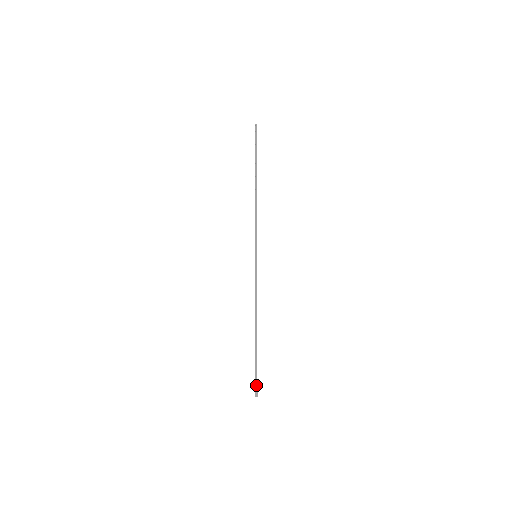
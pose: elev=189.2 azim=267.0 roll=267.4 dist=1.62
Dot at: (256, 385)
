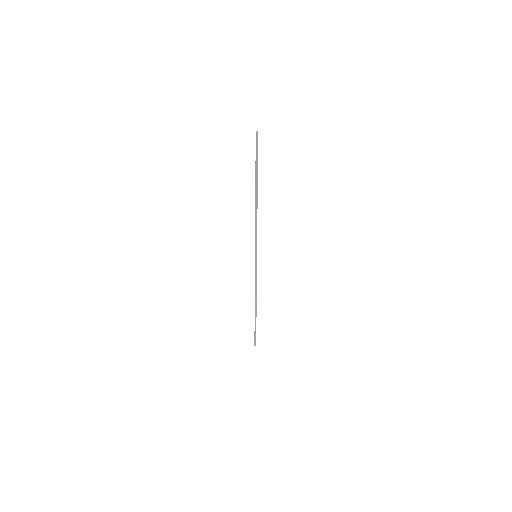
Dot at: (255, 339)
